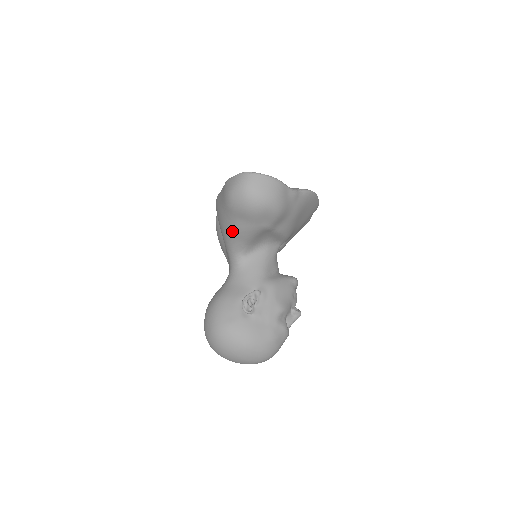
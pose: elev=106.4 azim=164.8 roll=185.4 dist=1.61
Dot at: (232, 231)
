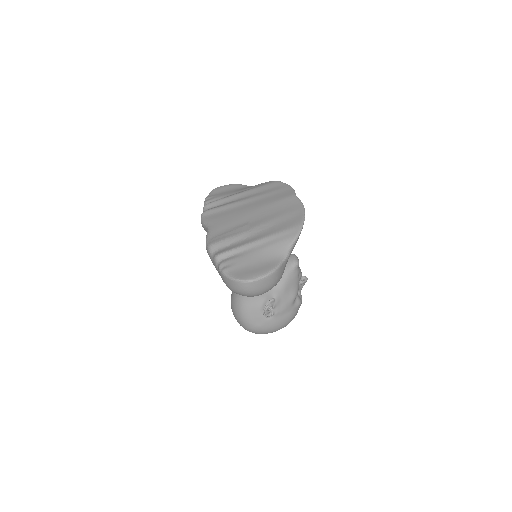
Dot at: occluded
